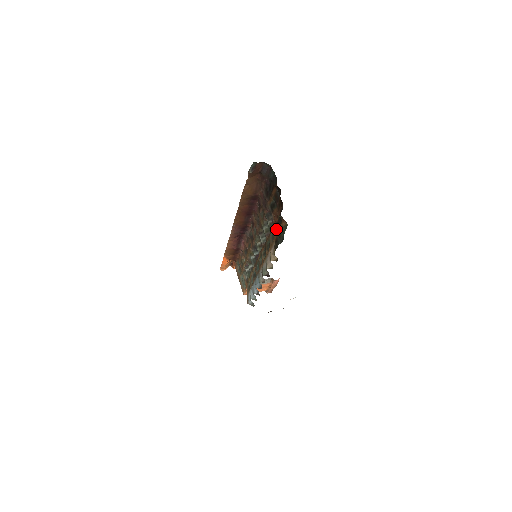
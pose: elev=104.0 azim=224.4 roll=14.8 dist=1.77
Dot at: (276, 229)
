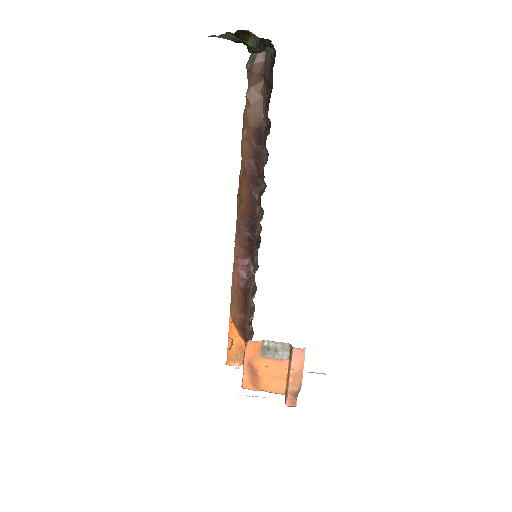
Dot at: occluded
